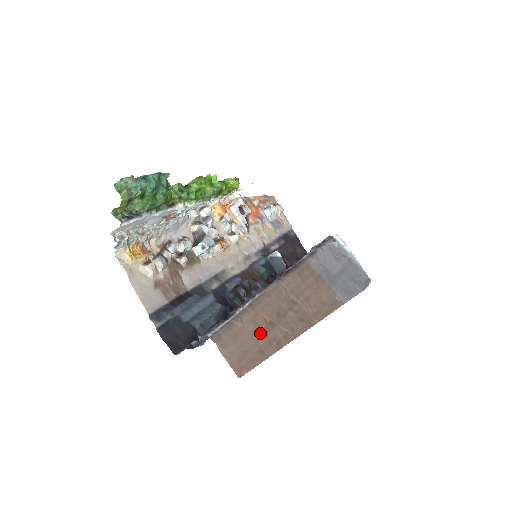
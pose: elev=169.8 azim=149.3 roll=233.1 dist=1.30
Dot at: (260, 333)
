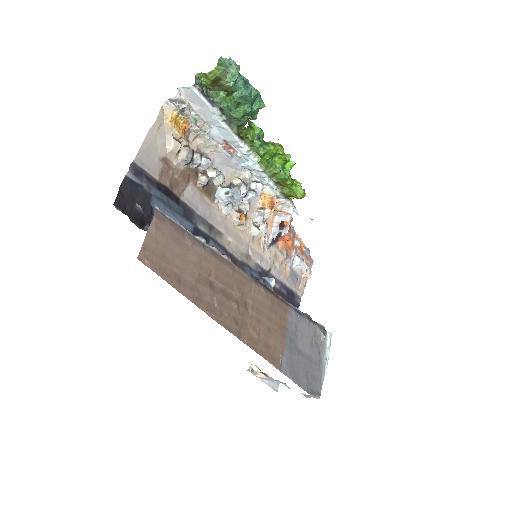
Dot at: (195, 271)
